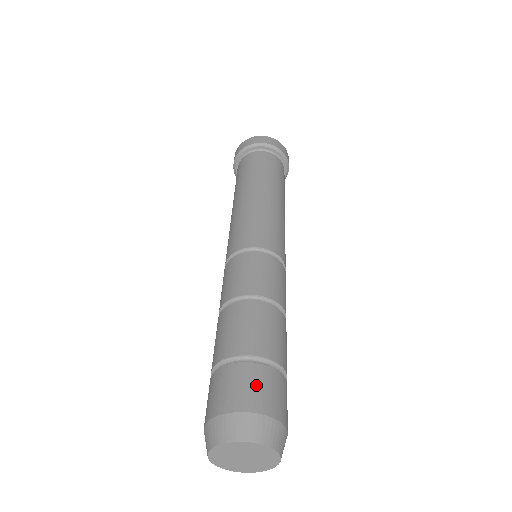
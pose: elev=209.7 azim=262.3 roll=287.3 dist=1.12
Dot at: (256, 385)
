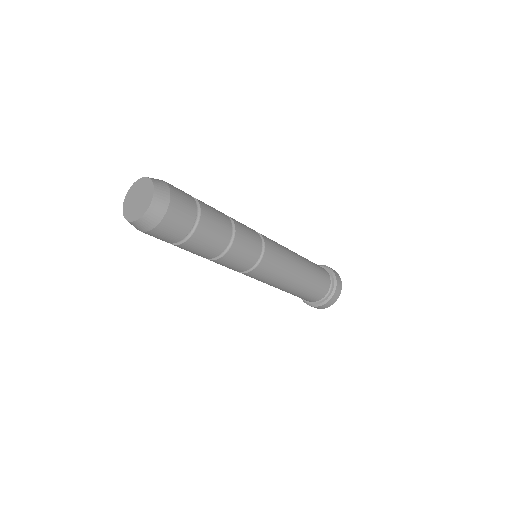
Dot at: occluded
